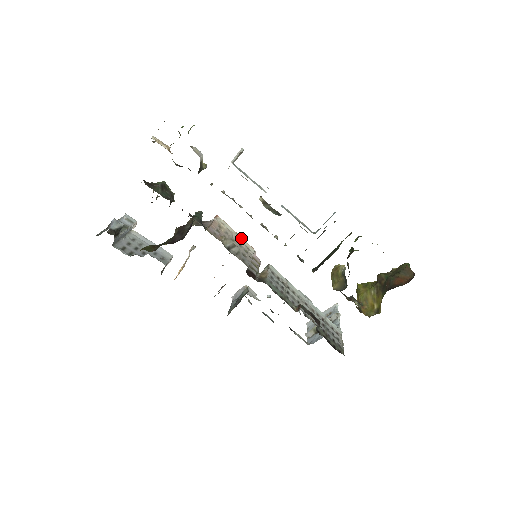
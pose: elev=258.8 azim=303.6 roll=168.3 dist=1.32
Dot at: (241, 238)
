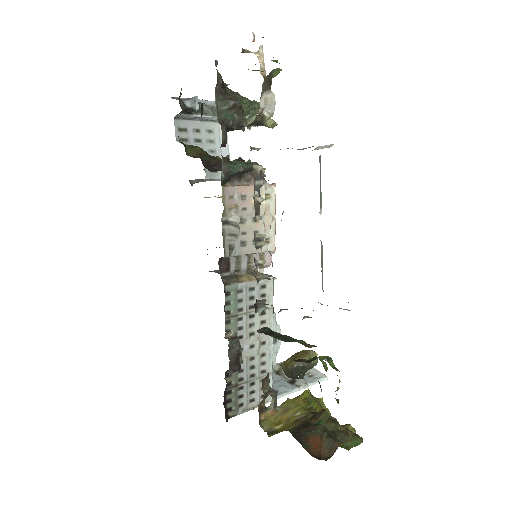
Dot at: (273, 227)
